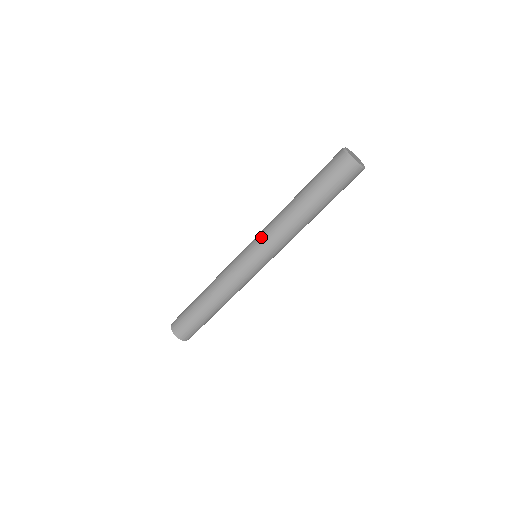
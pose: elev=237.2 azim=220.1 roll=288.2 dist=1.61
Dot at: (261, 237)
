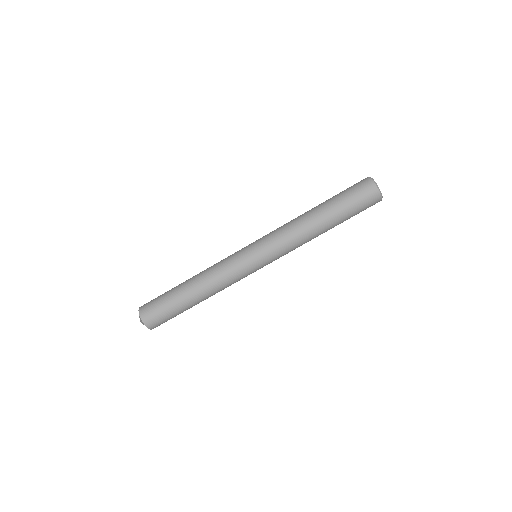
Dot at: (272, 241)
